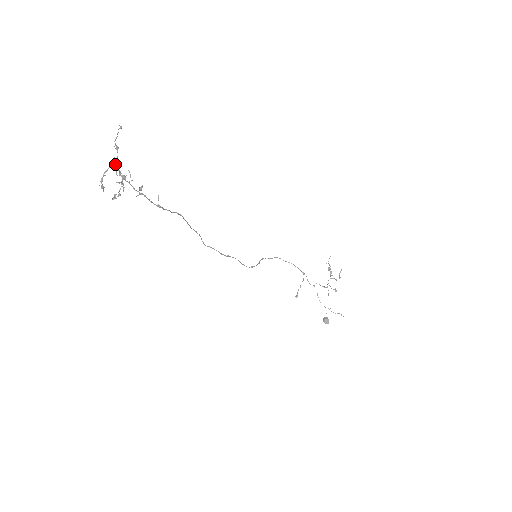
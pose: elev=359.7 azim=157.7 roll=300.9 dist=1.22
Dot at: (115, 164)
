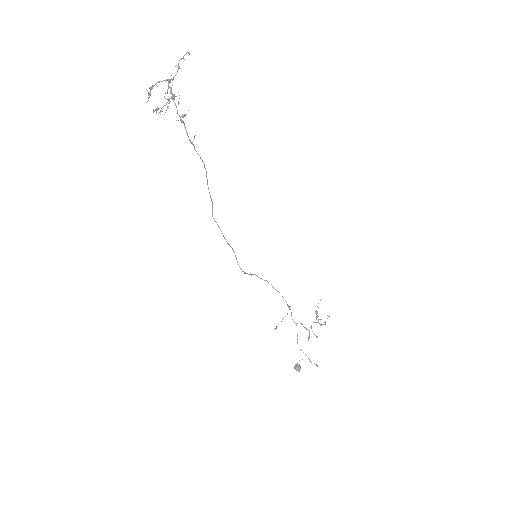
Dot at: (170, 80)
